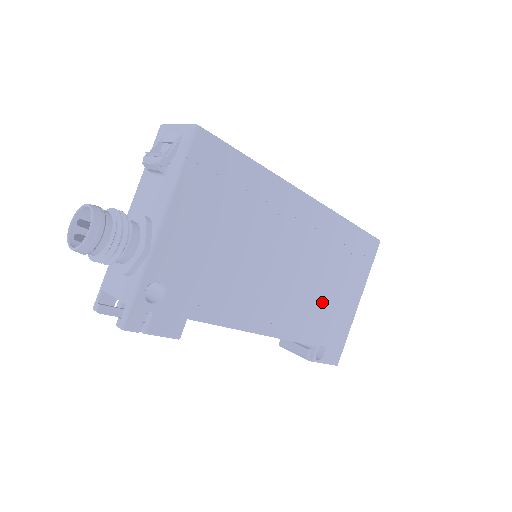
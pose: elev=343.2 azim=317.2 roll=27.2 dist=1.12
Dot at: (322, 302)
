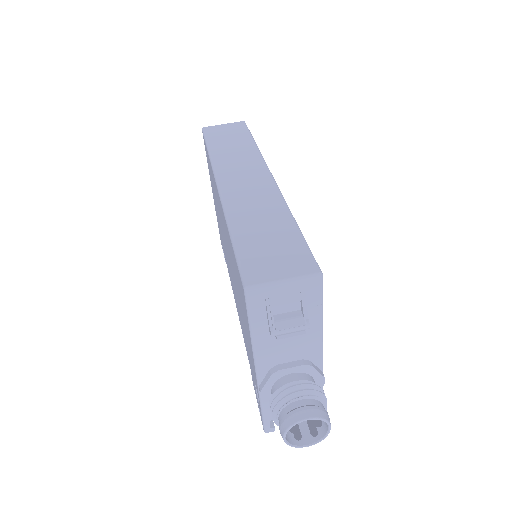
Dot at: occluded
